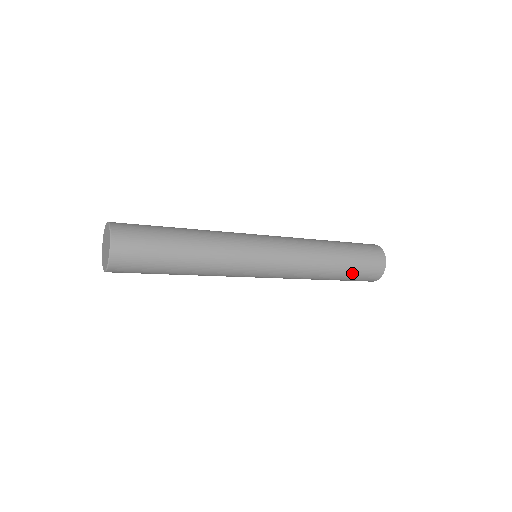
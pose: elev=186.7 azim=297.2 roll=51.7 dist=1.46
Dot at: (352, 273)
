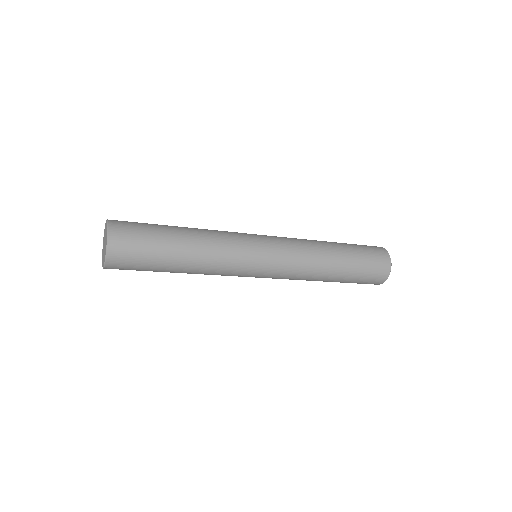
Dot at: (346, 282)
